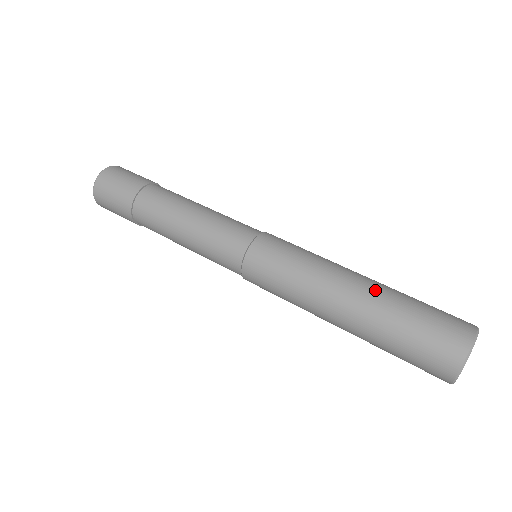
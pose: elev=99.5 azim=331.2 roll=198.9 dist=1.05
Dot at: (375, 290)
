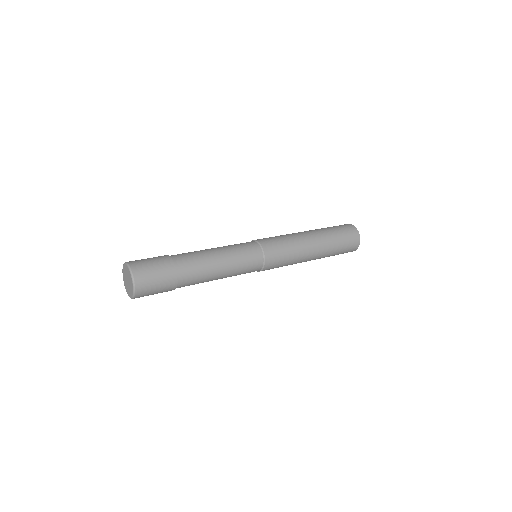
Dot at: (322, 237)
